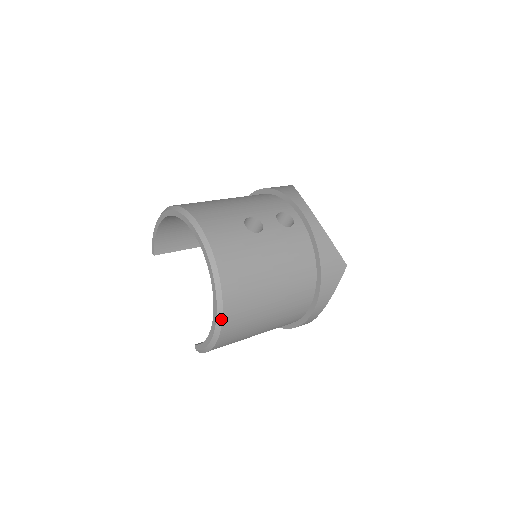
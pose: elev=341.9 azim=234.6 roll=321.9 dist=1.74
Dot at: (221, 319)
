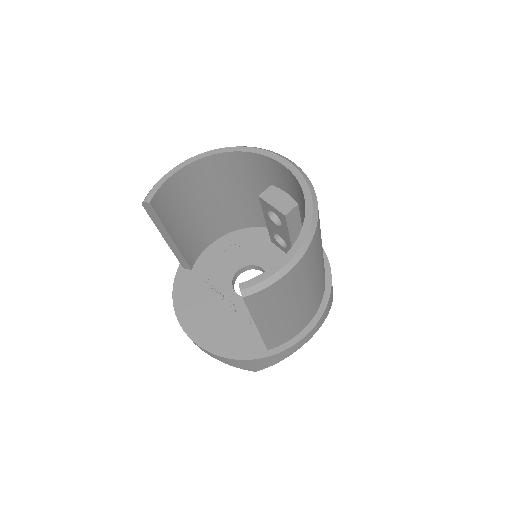
Dot at: (313, 233)
